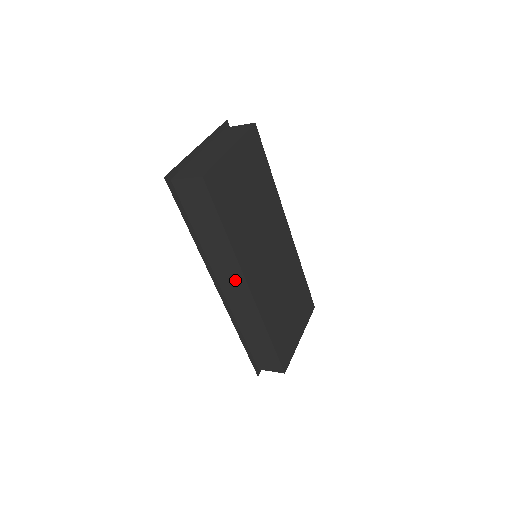
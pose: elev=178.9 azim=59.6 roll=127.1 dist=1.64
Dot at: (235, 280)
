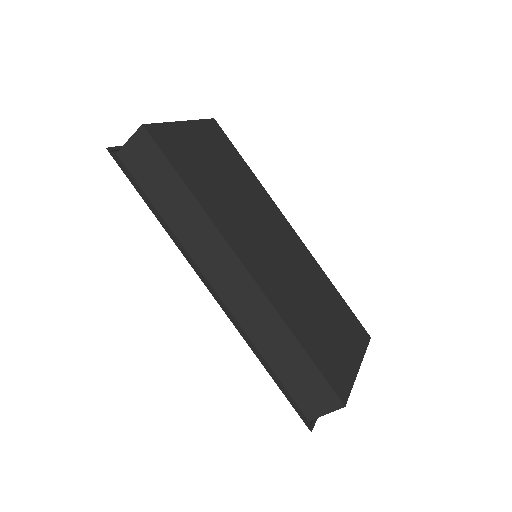
Dot at: (223, 261)
